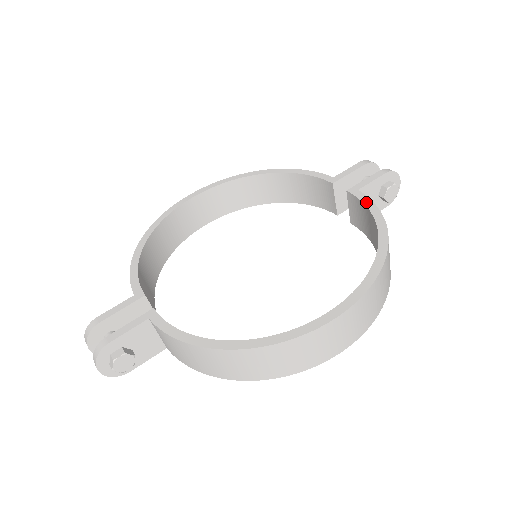
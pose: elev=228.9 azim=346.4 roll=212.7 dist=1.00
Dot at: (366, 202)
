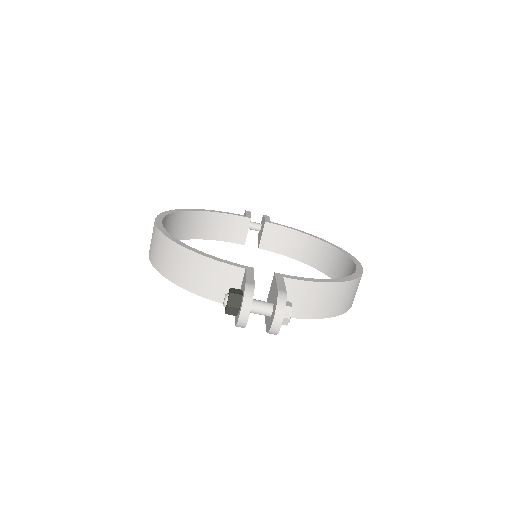
Dot at: (285, 226)
